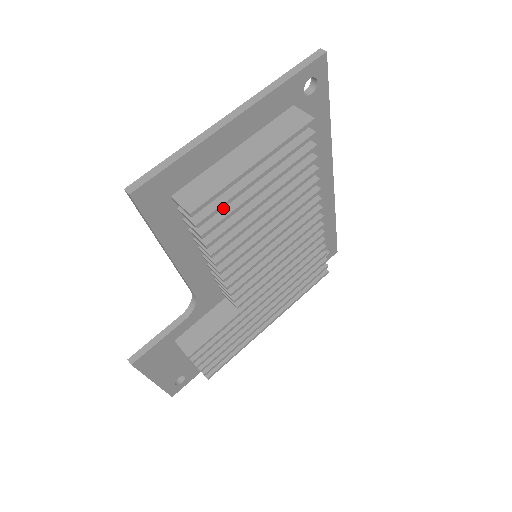
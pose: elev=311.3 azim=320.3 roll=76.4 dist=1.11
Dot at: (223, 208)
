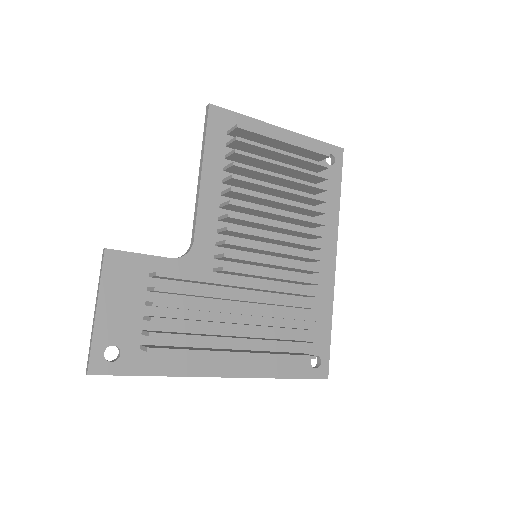
Dot at: occluded
